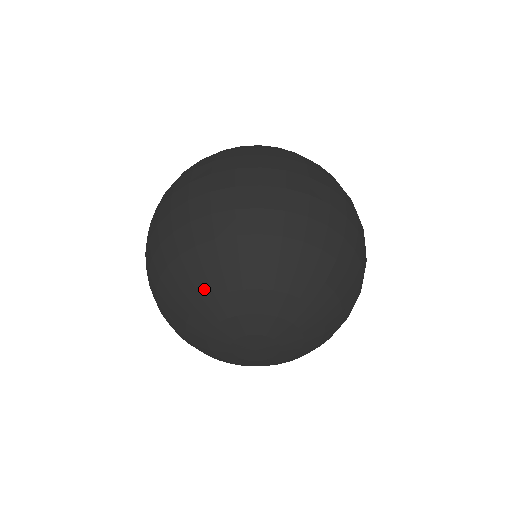
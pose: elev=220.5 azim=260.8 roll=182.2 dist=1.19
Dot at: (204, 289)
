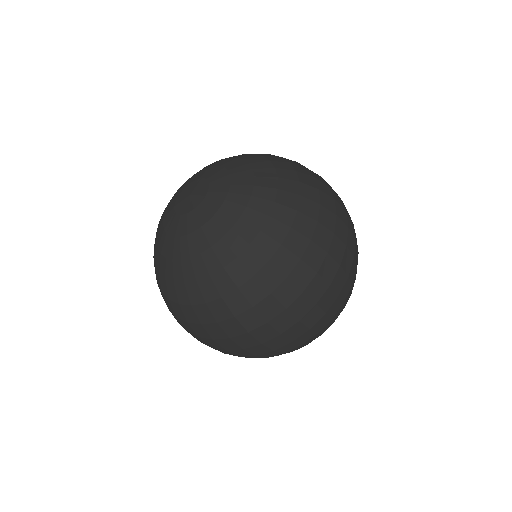
Dot at: occluded
